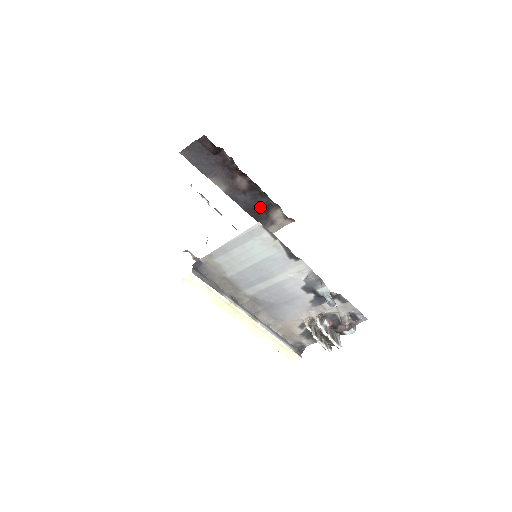
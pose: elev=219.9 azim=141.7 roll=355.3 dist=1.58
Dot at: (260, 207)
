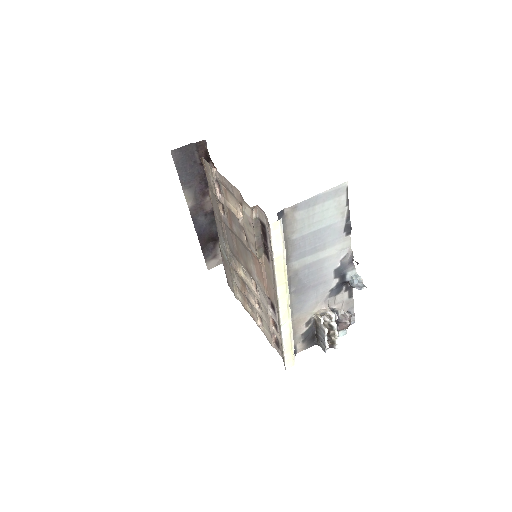
Dot at: (212, 235)
